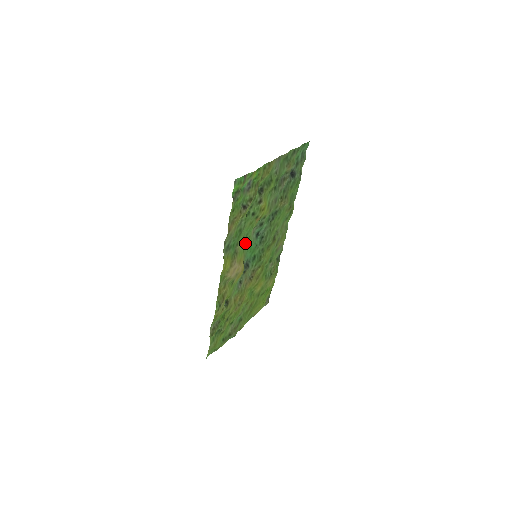
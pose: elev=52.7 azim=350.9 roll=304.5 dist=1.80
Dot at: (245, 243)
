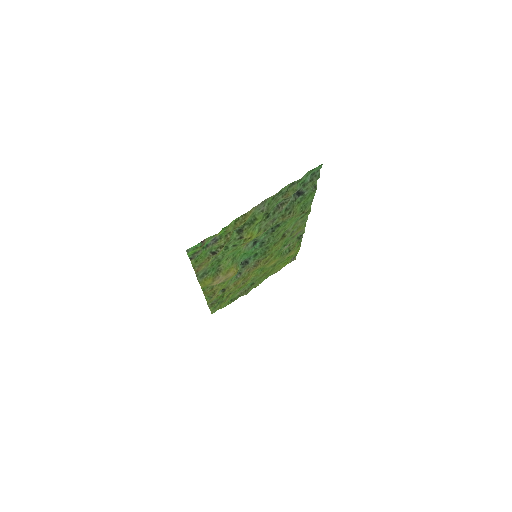
Dot at: (235, 256)
